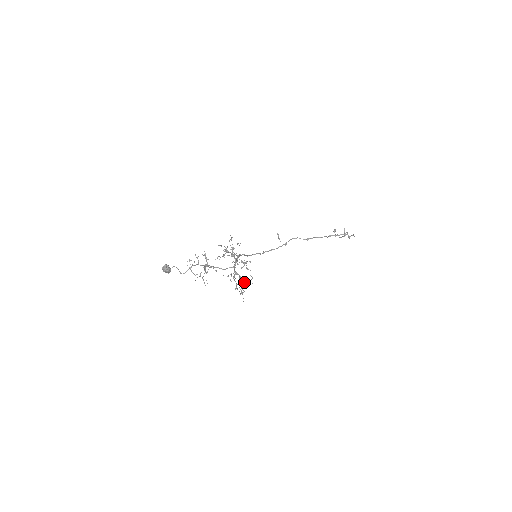
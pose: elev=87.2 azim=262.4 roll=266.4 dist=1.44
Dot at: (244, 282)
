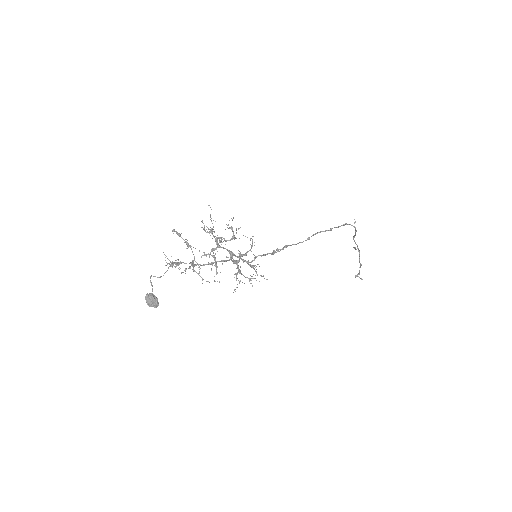
Dot at: (247, 251)
